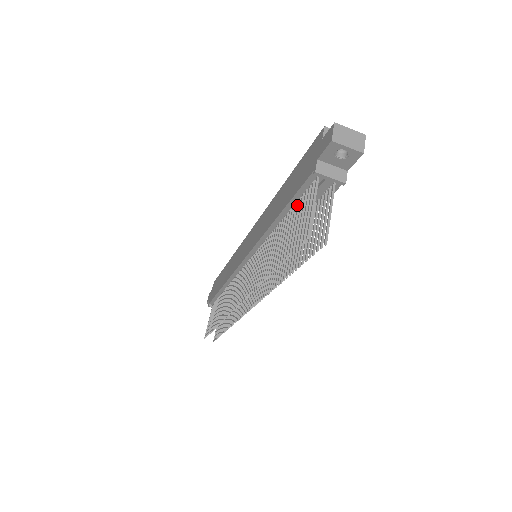
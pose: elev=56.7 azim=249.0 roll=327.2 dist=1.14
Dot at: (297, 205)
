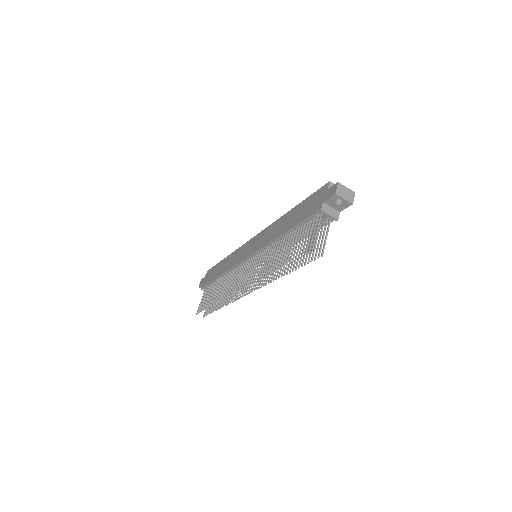
Dot at: (302, 227)
